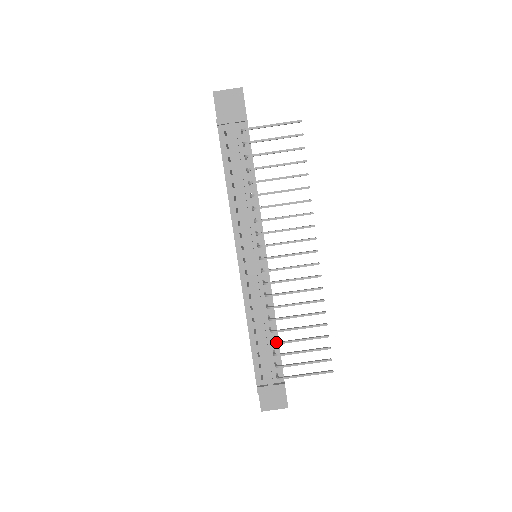
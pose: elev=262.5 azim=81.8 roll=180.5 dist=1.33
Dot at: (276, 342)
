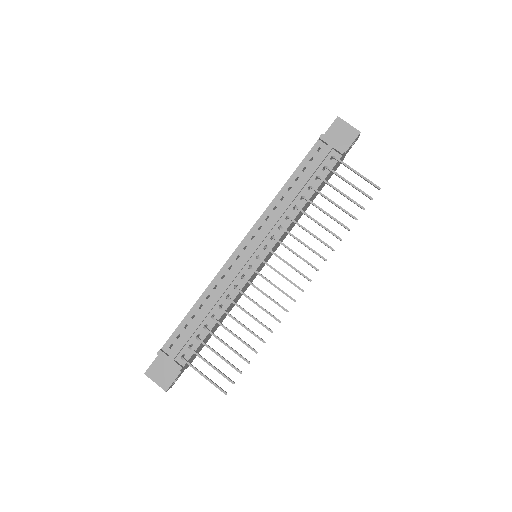
Dot at: occluded
